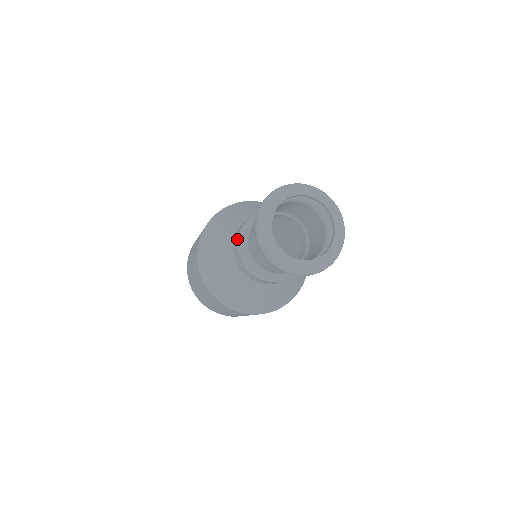
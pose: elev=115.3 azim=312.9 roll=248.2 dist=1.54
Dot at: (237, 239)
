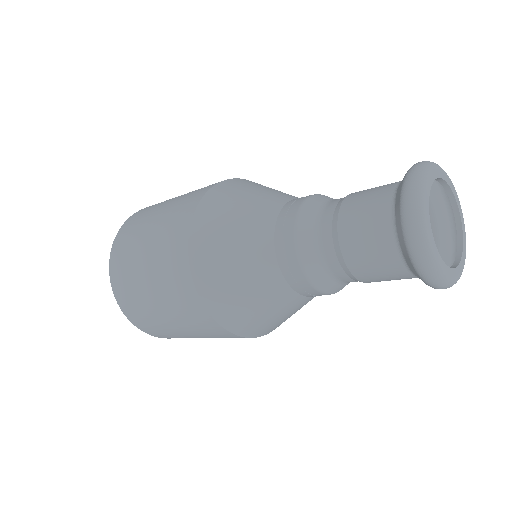
Dot at: (293, 225)
